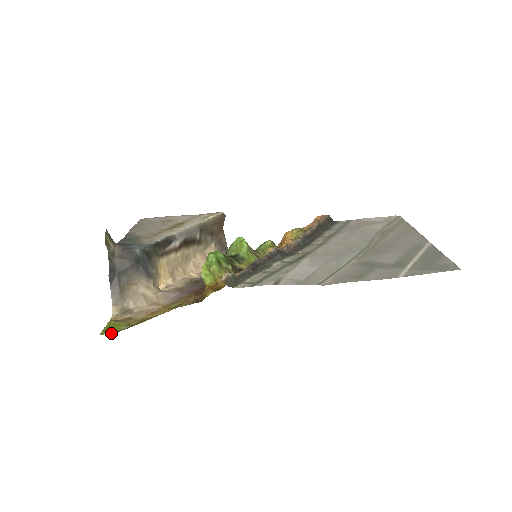
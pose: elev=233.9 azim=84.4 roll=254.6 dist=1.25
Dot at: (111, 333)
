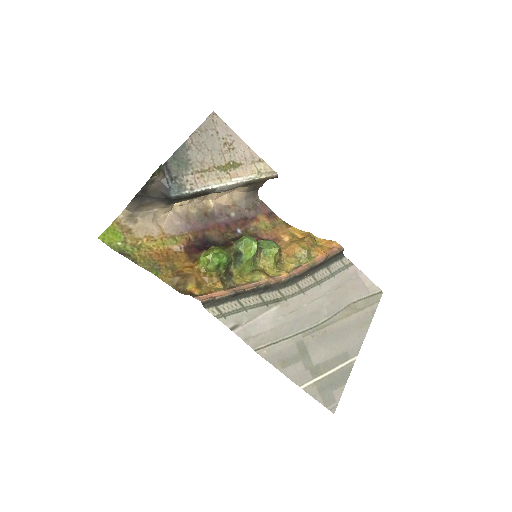
Dot at: (107, 244)
